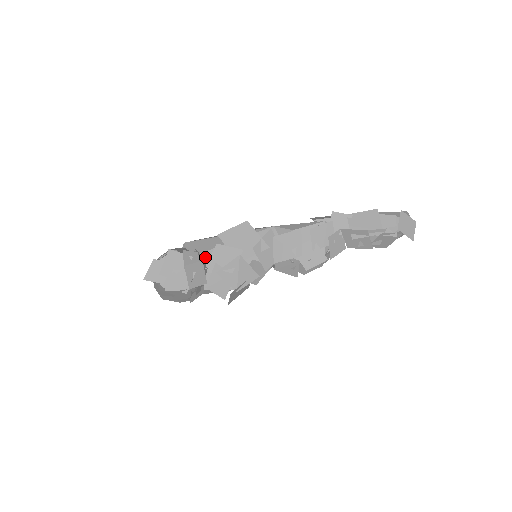
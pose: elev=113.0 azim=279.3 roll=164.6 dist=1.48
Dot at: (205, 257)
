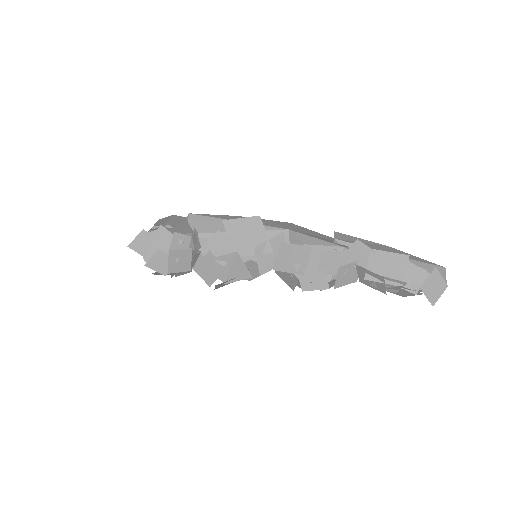
Dot at: (202, 239)
